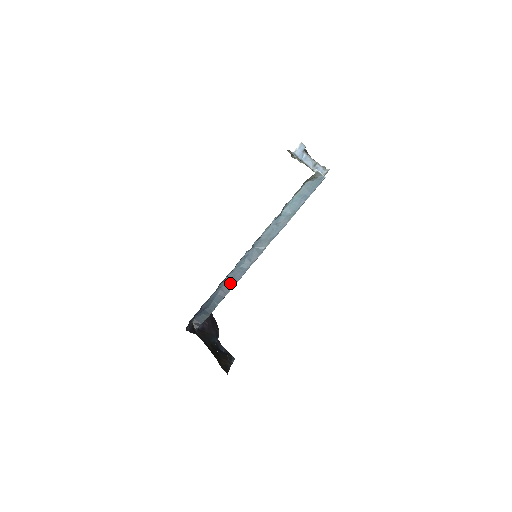
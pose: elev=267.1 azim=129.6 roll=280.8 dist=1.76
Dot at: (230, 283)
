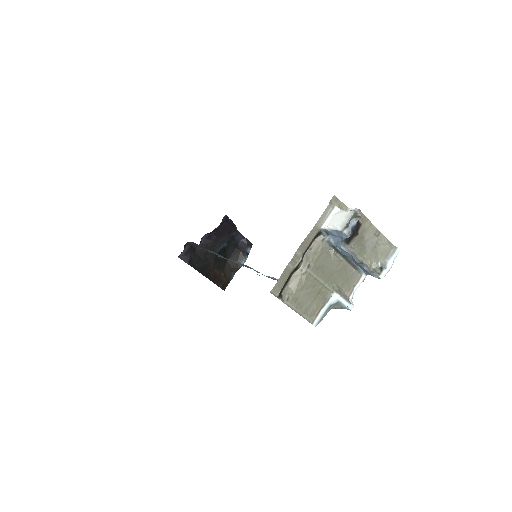
Dot at: occluded
